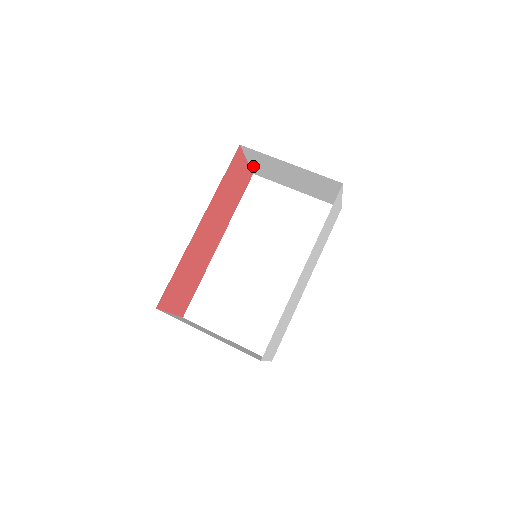
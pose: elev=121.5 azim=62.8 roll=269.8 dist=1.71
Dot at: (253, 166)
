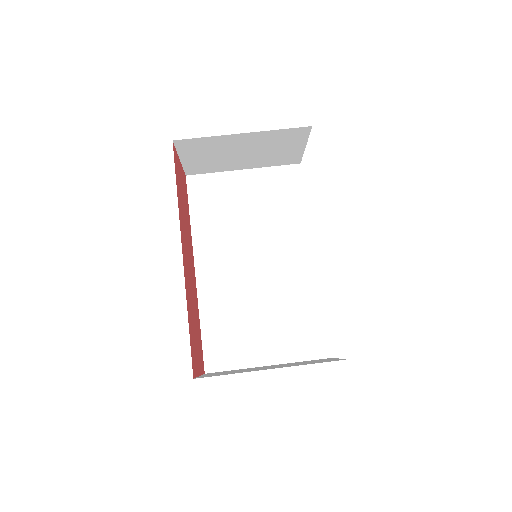
Dot at: (187, 164)
